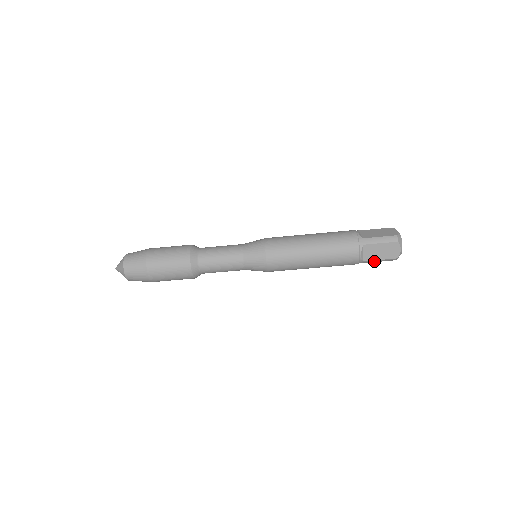
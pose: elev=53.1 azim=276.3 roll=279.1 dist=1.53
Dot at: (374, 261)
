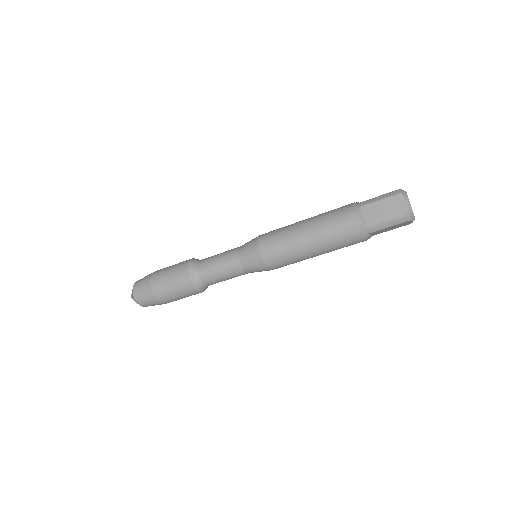
Dot at: occluded
